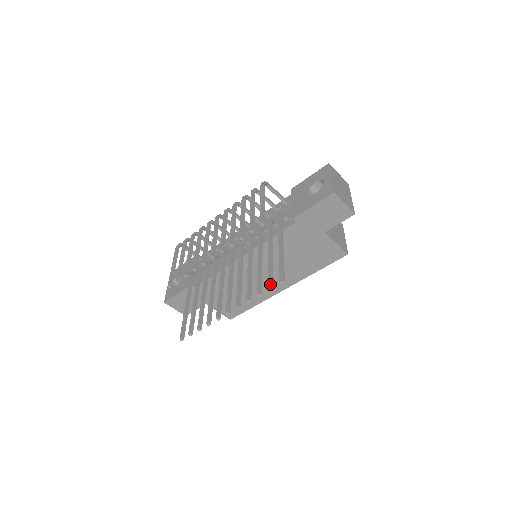
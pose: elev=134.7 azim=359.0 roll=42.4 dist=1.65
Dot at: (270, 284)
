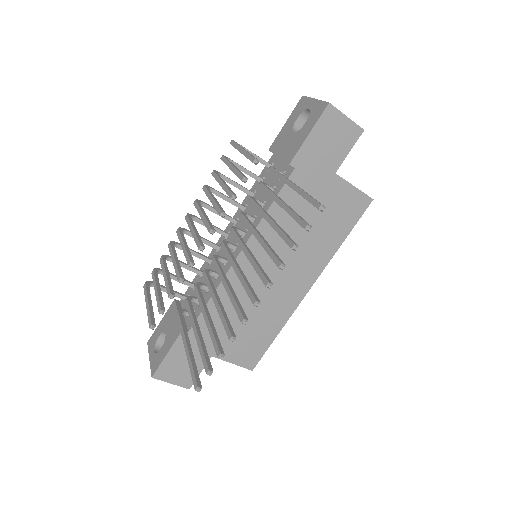
Dot at: (304, 222)
